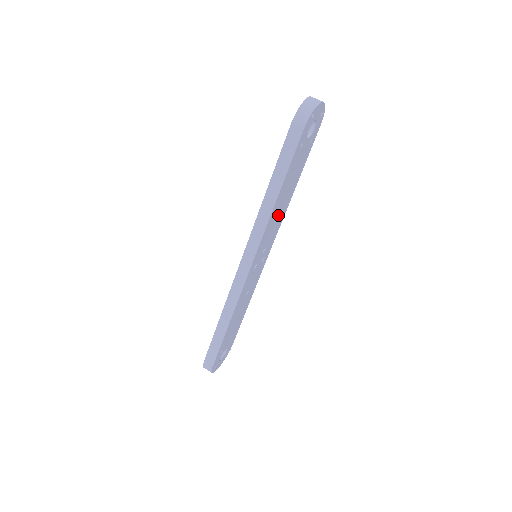
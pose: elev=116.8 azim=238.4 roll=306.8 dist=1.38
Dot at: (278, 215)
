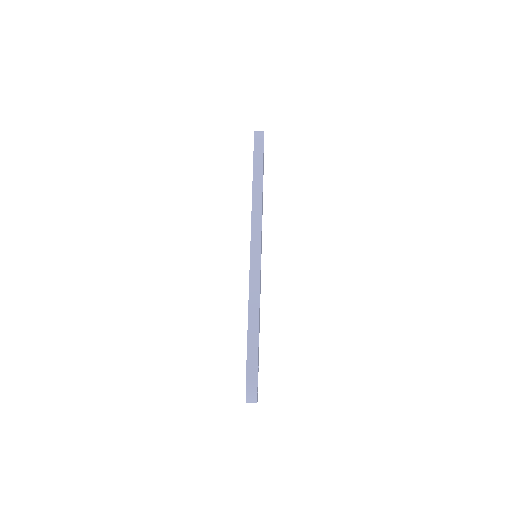
Dot at: occluded
